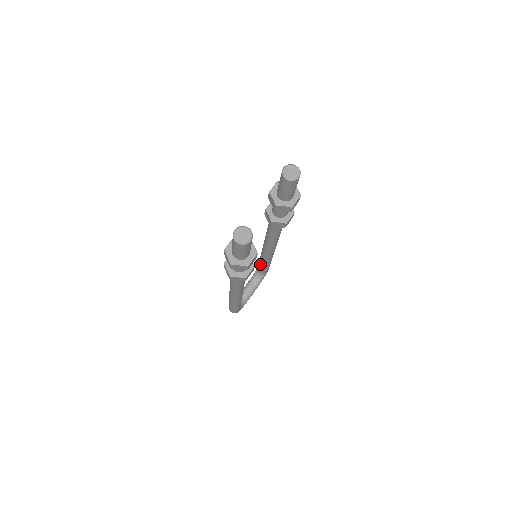
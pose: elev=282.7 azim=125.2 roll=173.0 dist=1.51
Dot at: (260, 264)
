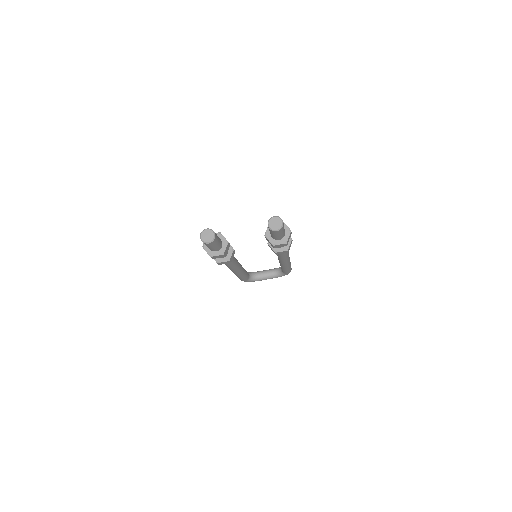
Dot at: occluded
